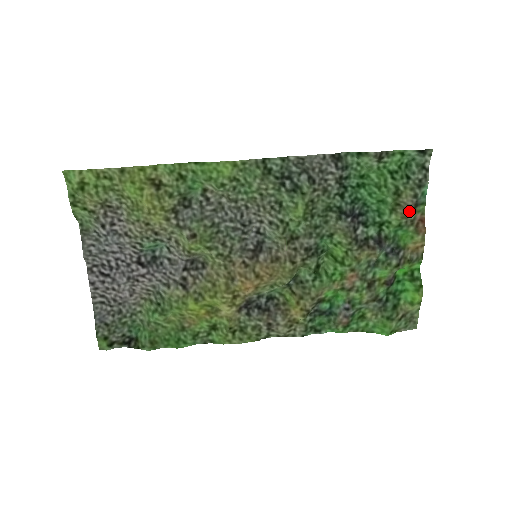
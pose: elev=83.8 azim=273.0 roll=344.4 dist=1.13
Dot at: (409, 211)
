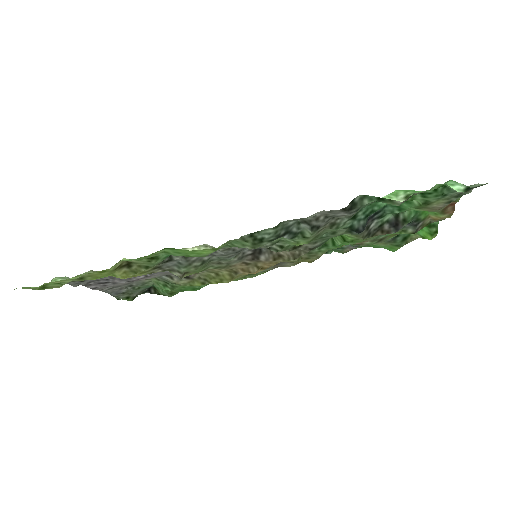
Dot at: (438, 210)
